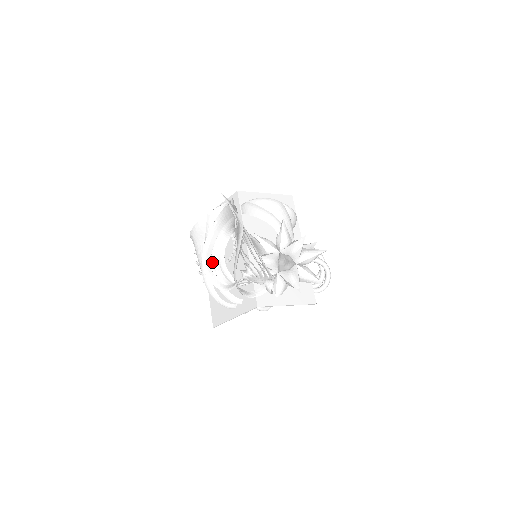
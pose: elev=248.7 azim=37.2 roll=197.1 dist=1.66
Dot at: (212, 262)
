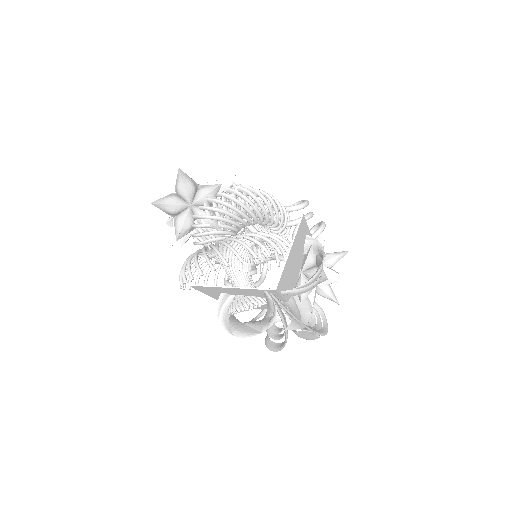
Dot at: occluded
